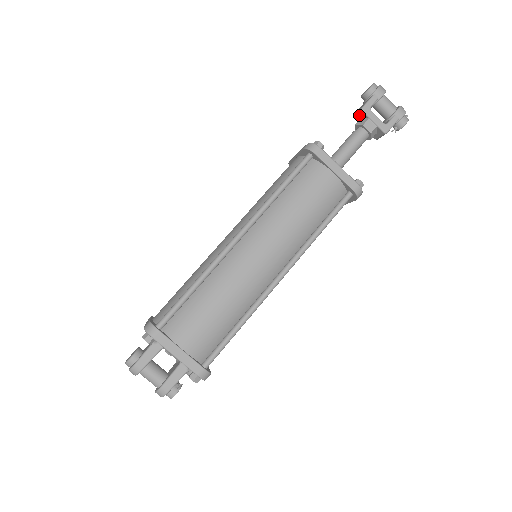
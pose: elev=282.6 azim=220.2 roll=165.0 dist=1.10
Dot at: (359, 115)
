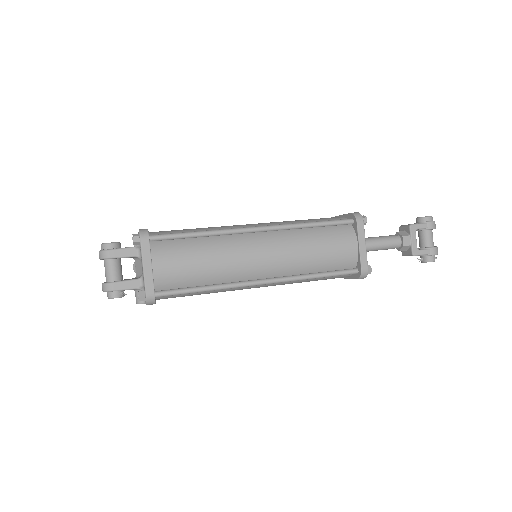
Dot at: (405, 228)
